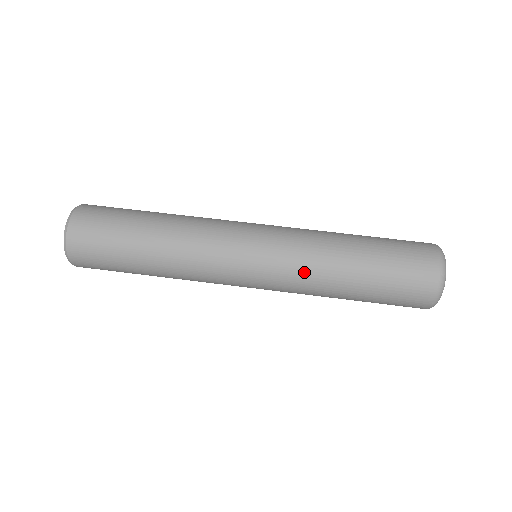
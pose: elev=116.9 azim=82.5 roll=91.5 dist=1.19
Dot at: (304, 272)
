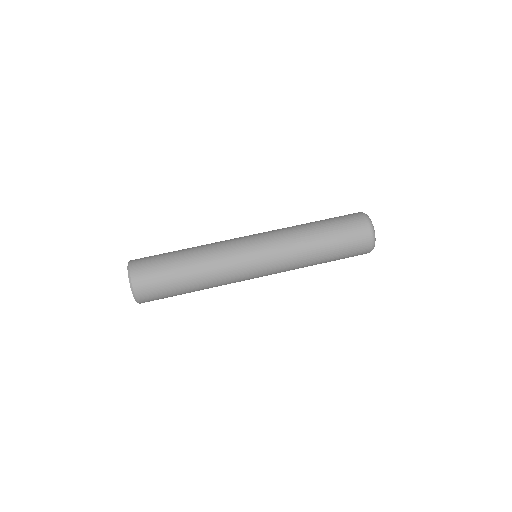
Dot at: (288, 237)
